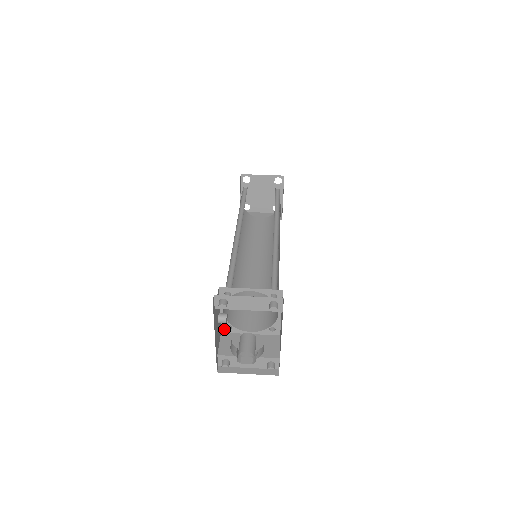
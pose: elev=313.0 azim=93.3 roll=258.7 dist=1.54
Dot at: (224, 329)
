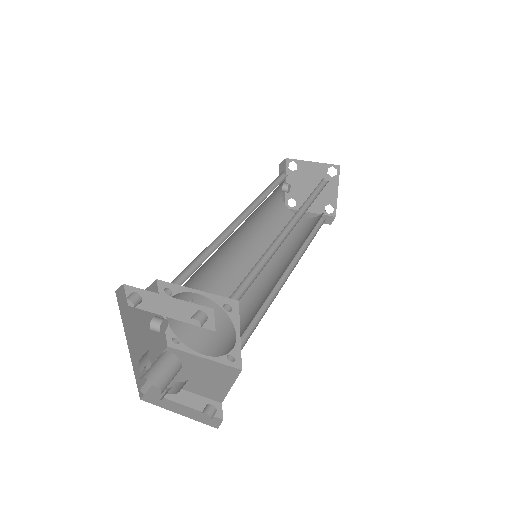
Dot at: (171, 342)
